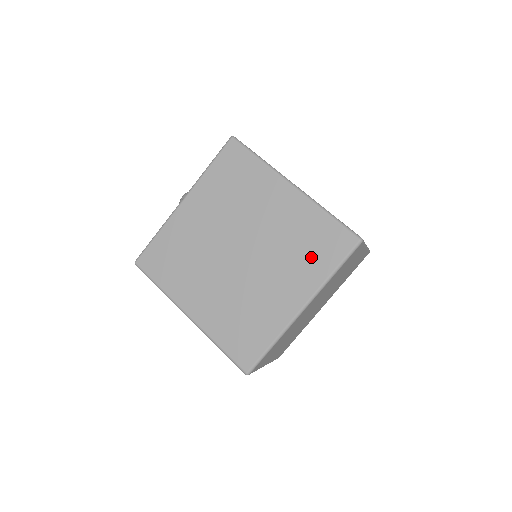
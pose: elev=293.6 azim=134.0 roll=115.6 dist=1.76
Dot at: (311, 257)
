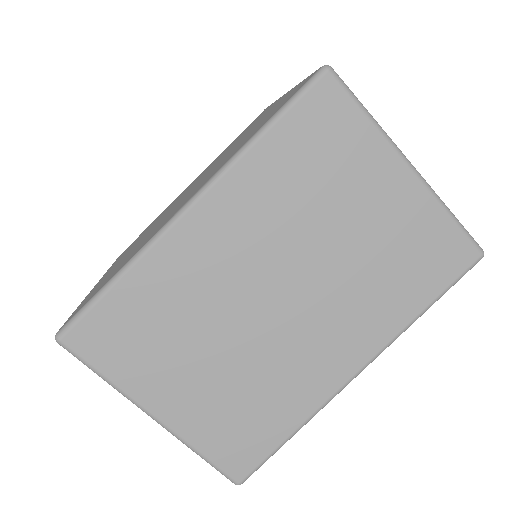
Dot at: (248, 136)
